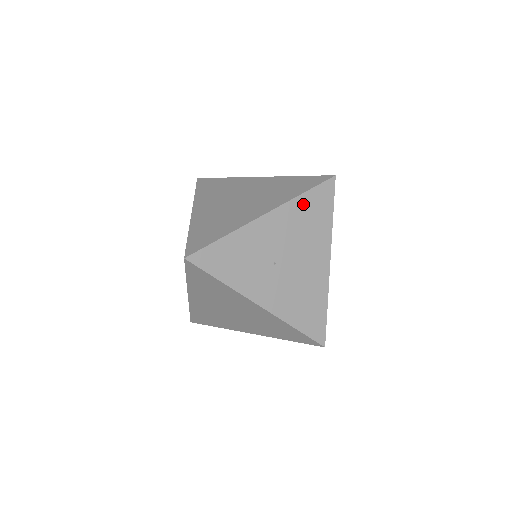
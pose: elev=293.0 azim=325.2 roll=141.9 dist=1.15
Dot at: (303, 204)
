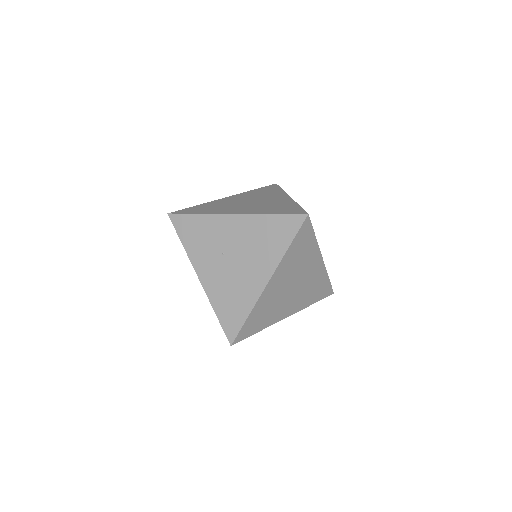
Dot at: (267, 222)
